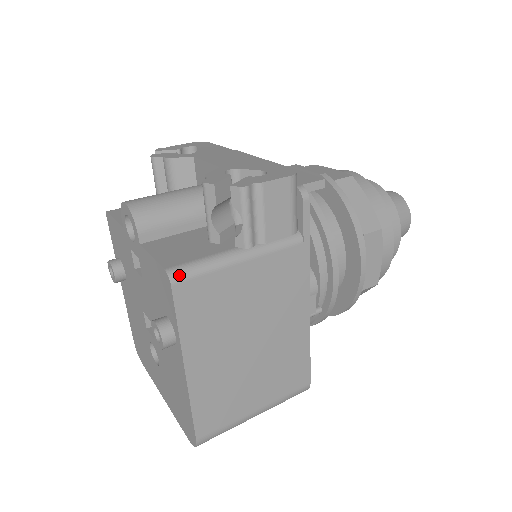
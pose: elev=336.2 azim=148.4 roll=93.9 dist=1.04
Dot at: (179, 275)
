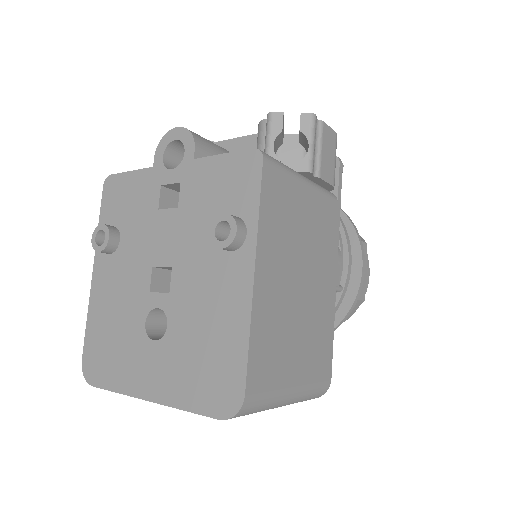
Dot at: (268, 156)
